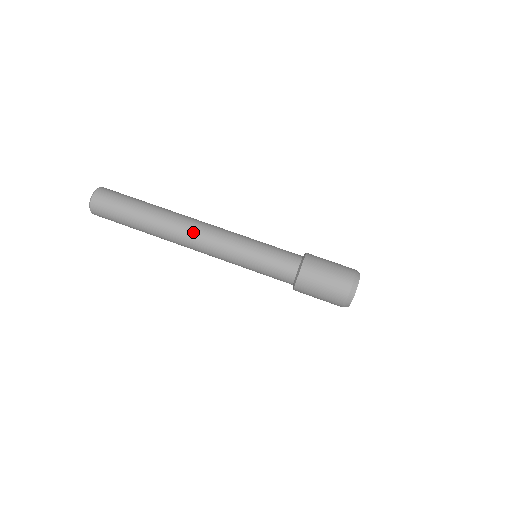
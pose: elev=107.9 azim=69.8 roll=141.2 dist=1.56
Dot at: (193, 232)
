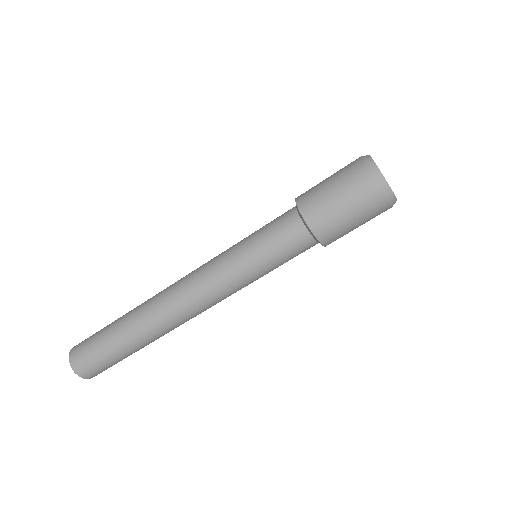
Dot at: (184, 311)
